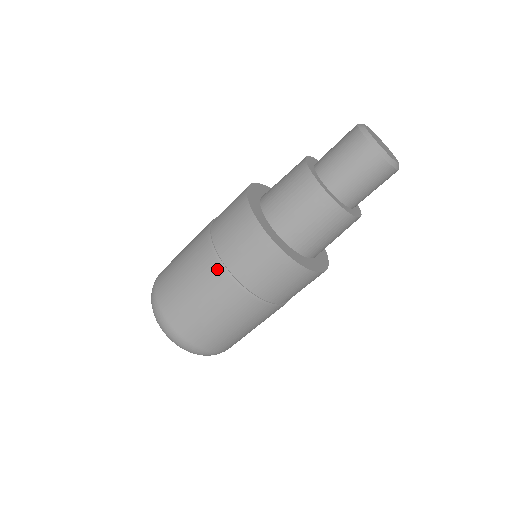
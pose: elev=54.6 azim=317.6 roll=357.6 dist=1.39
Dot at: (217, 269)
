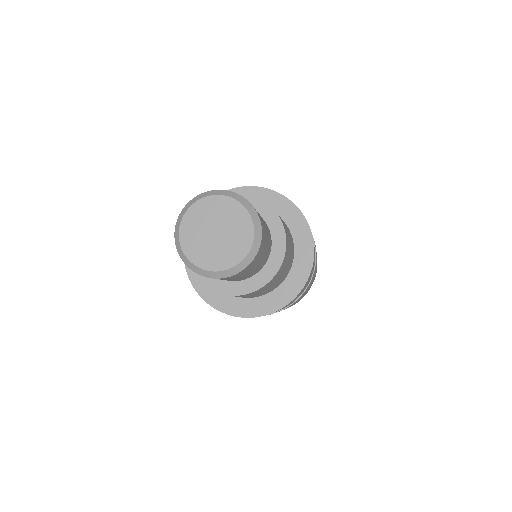
Dot at: occluded
